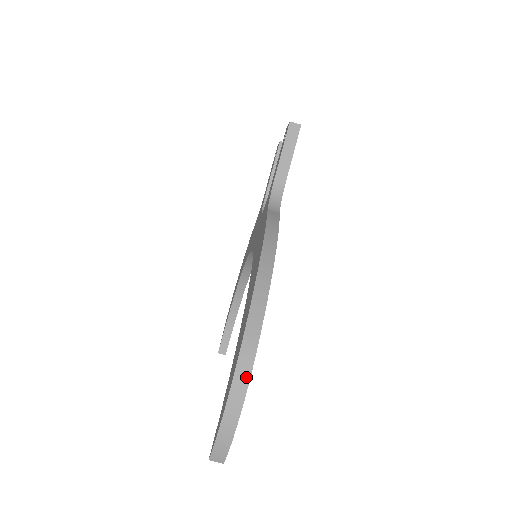
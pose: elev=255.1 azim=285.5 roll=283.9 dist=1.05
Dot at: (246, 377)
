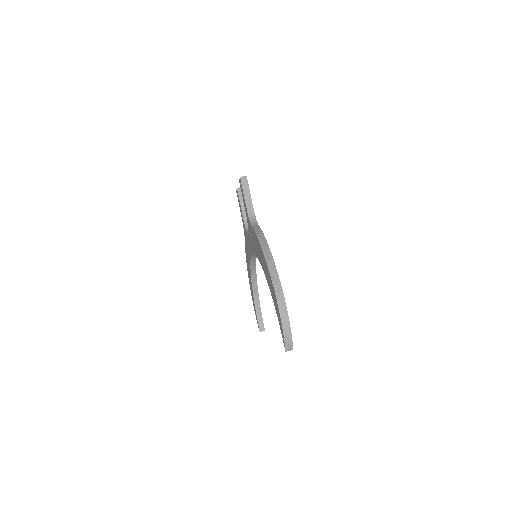
Dot at: (283, 302)
